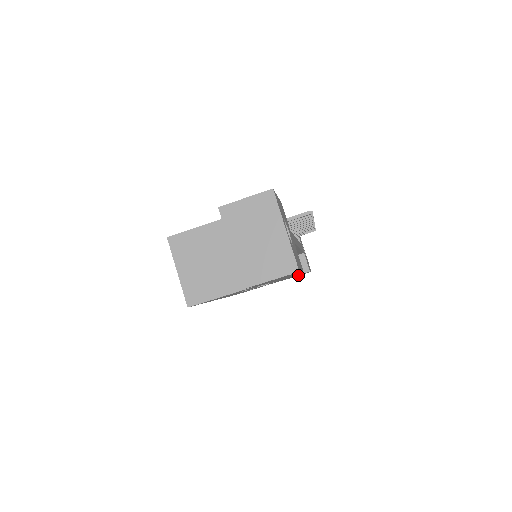
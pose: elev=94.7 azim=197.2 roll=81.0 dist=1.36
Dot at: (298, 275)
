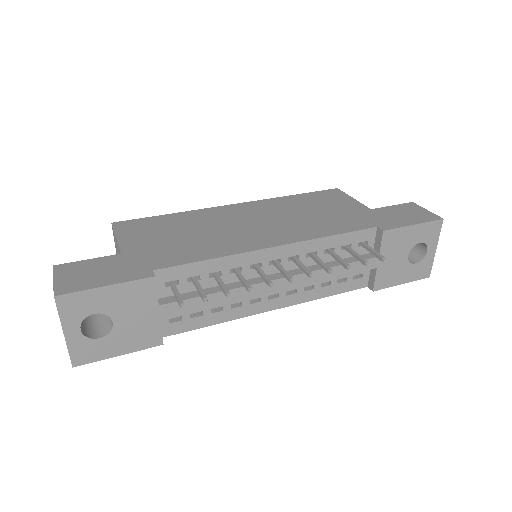
Dot at: occluded
